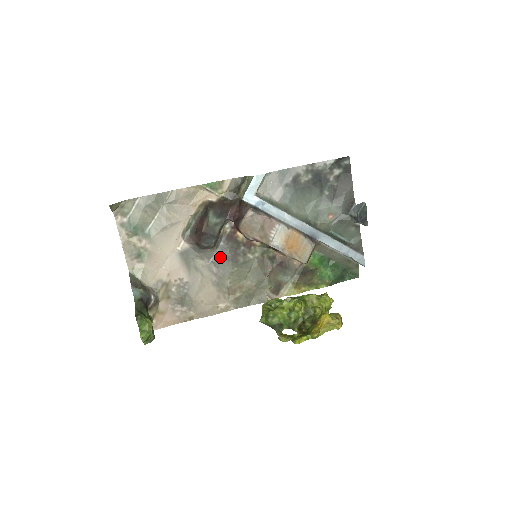
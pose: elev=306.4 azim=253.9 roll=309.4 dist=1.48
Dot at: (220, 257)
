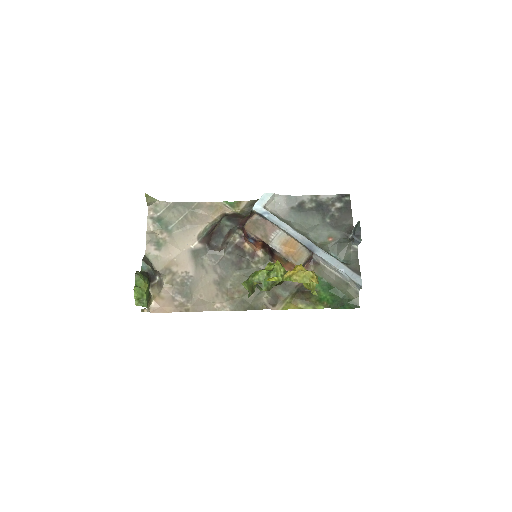
Dot at: (226, 261)
